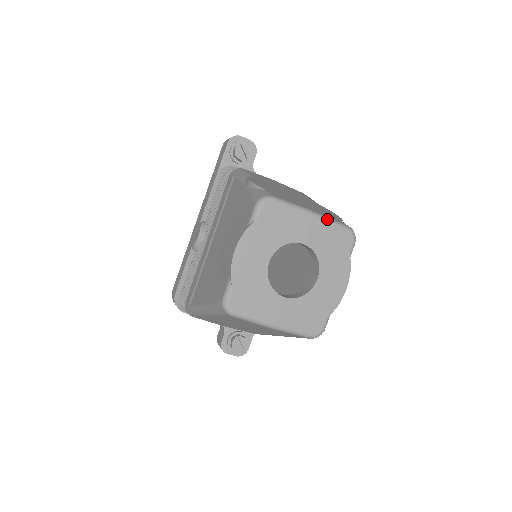
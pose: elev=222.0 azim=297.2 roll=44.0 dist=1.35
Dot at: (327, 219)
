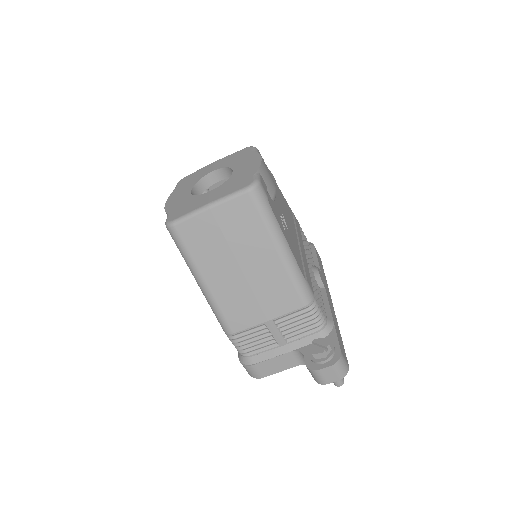
Dot at: (226, 157)
